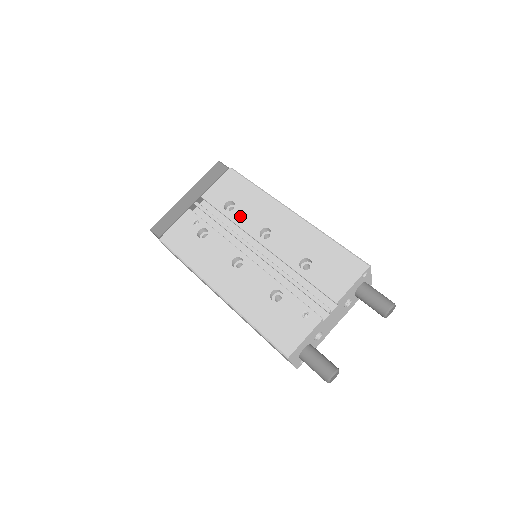
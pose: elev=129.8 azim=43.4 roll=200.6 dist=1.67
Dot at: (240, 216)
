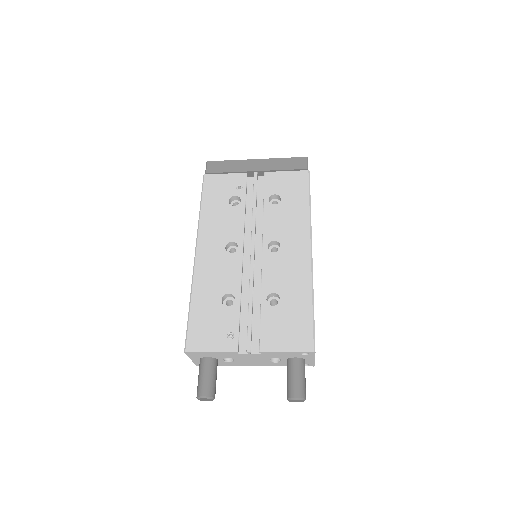
Dot at: (273, 215)
